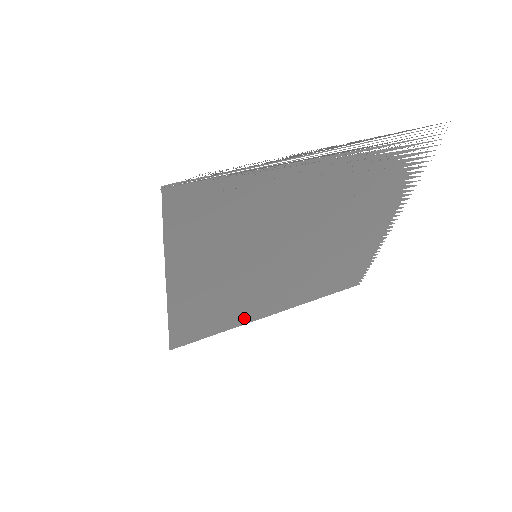
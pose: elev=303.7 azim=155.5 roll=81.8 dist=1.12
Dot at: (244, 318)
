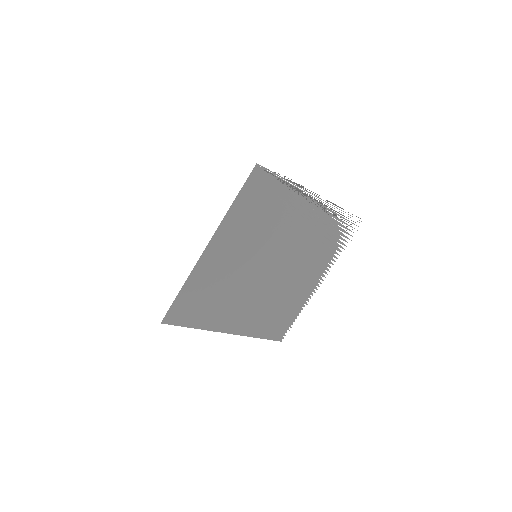
Dot at: (215, 322)
